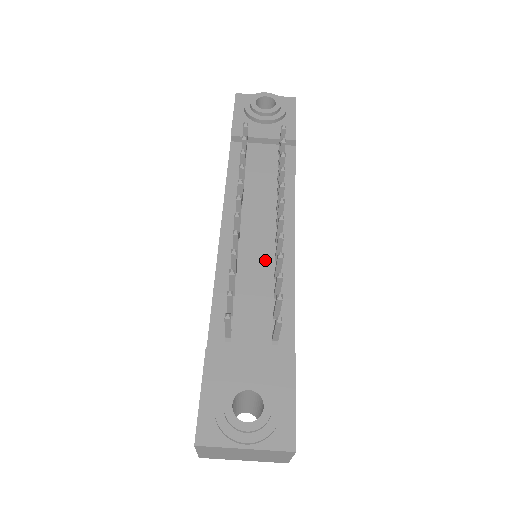
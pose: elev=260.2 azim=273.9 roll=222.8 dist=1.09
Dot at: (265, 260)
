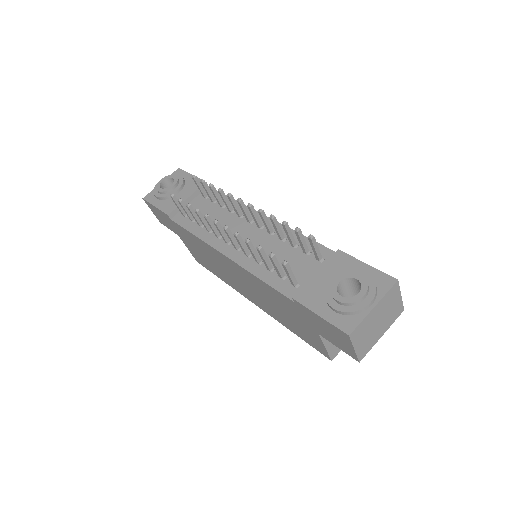
Dot at: (265, 239)
